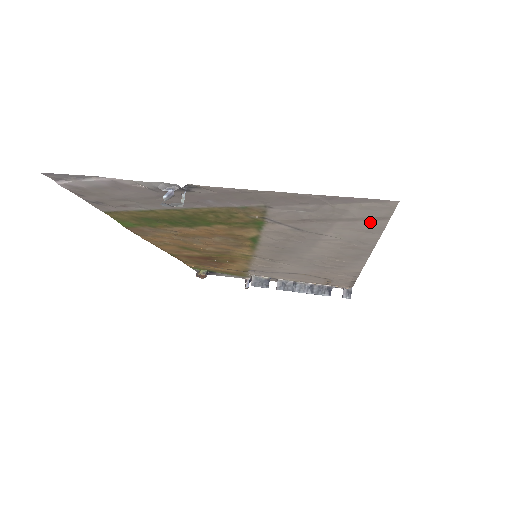
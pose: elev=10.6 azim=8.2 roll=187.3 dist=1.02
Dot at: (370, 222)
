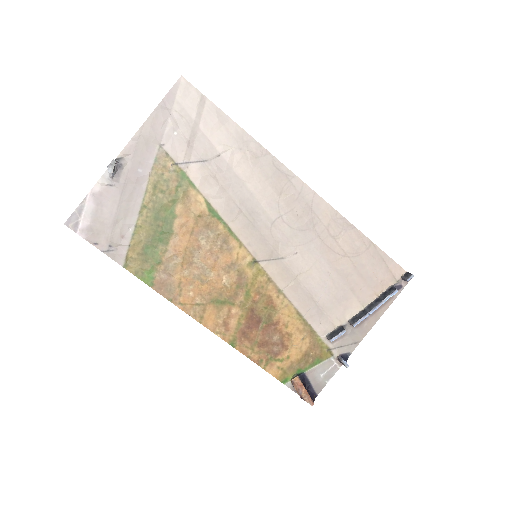
Dot at: (207, 110)
